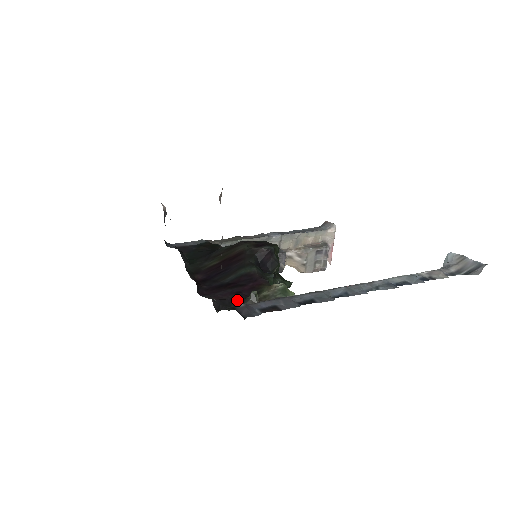
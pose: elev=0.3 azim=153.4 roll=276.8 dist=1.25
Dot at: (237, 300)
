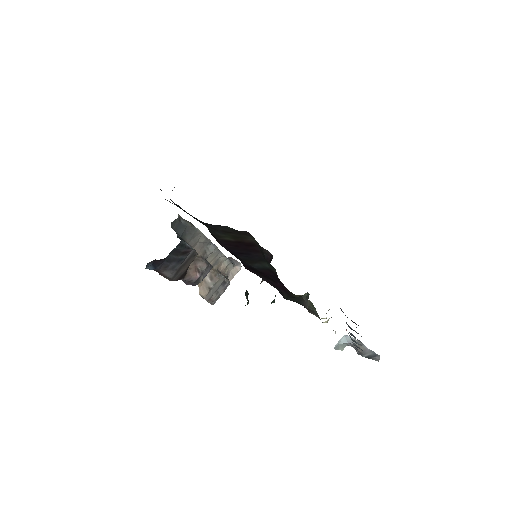
Dot at: (286, 294)
